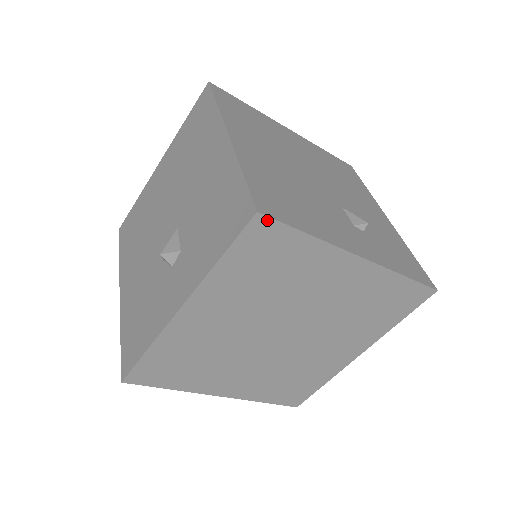
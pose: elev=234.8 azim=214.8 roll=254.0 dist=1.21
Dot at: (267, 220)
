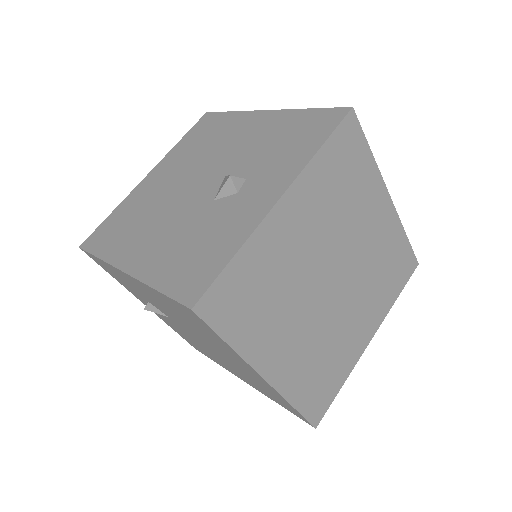
Dot at: (355, 120)
